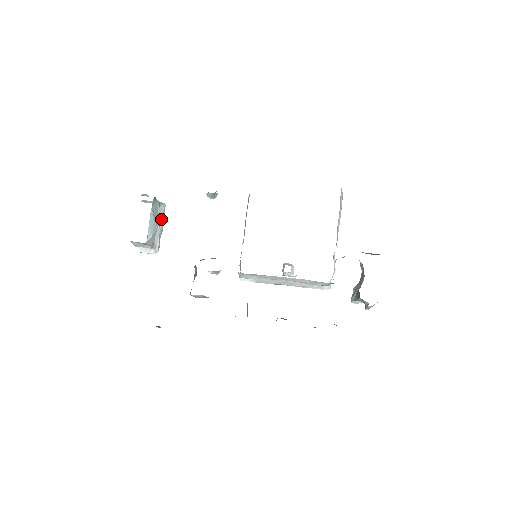
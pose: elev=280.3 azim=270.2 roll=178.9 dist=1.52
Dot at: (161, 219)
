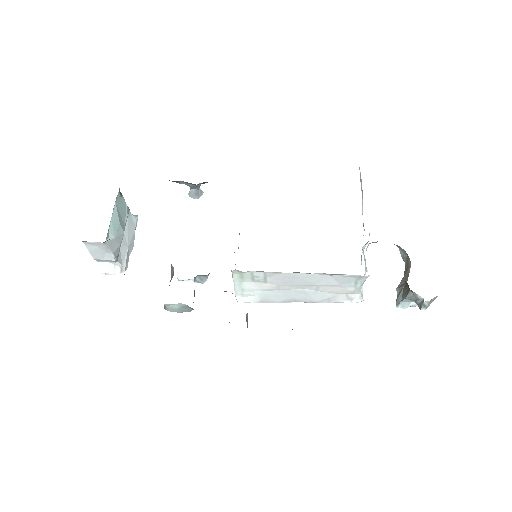
Dot at: (131, 231)
